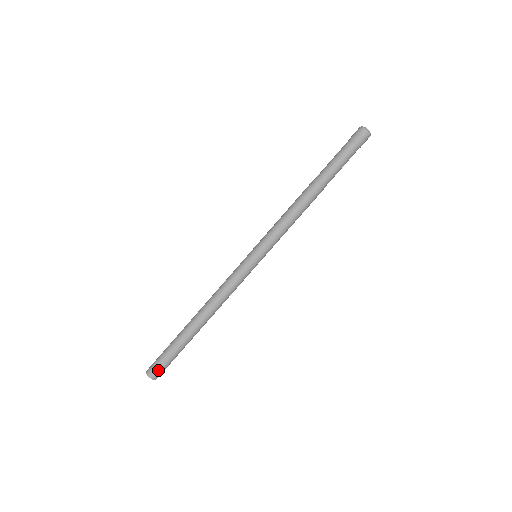
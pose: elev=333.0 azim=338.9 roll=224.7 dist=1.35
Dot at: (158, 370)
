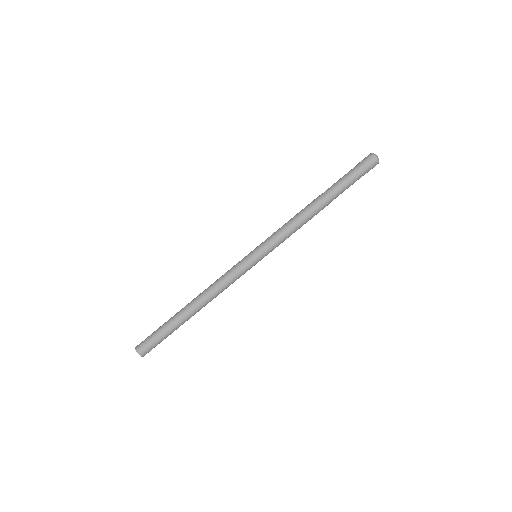
Dot at: (150, 350)
